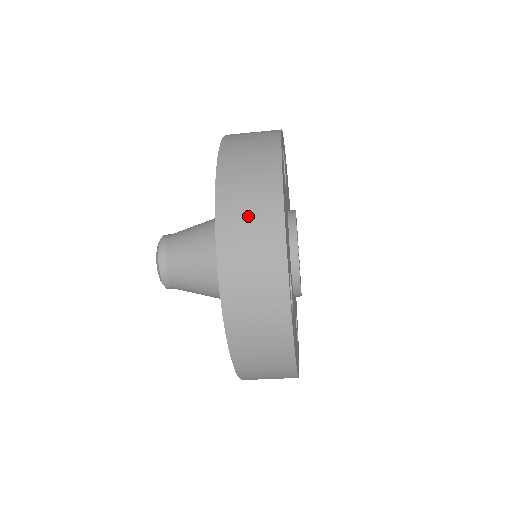
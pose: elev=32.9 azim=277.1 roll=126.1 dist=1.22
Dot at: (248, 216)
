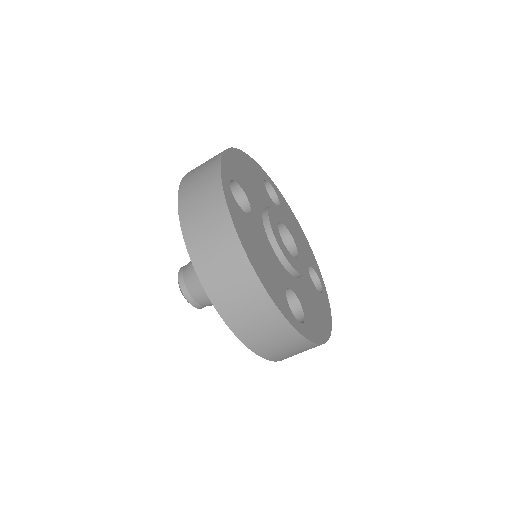
Dot at: occluded
